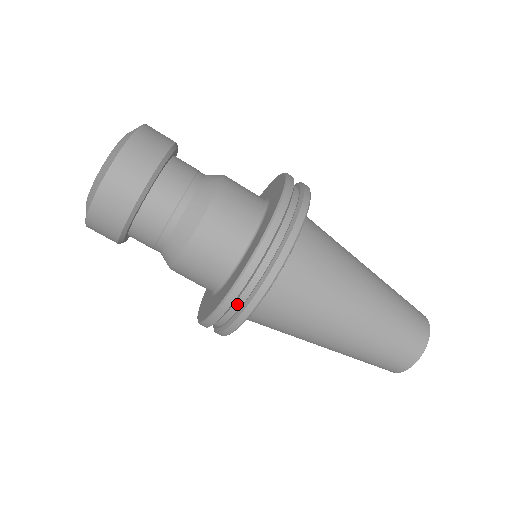
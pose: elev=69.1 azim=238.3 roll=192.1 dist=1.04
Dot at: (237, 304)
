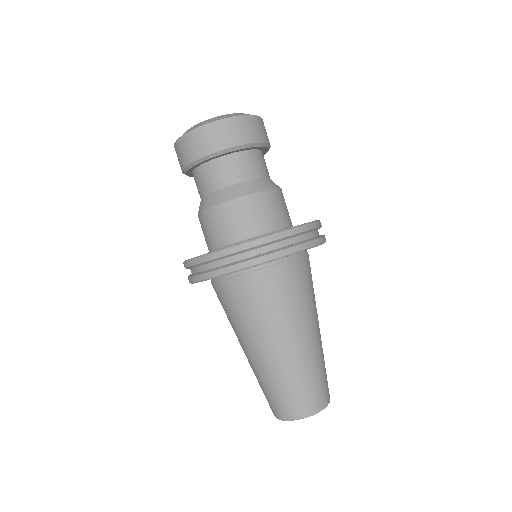
Dot at: (269, 247)
